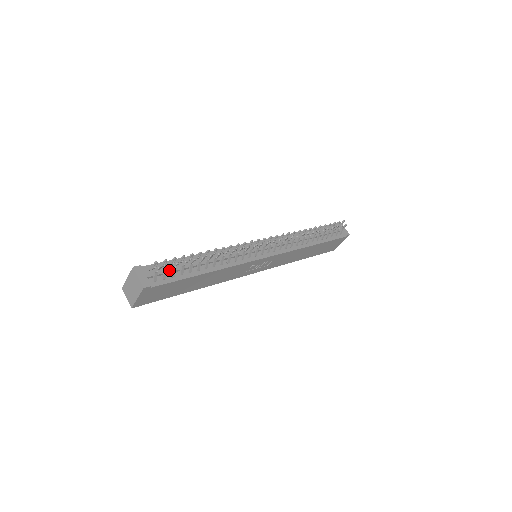
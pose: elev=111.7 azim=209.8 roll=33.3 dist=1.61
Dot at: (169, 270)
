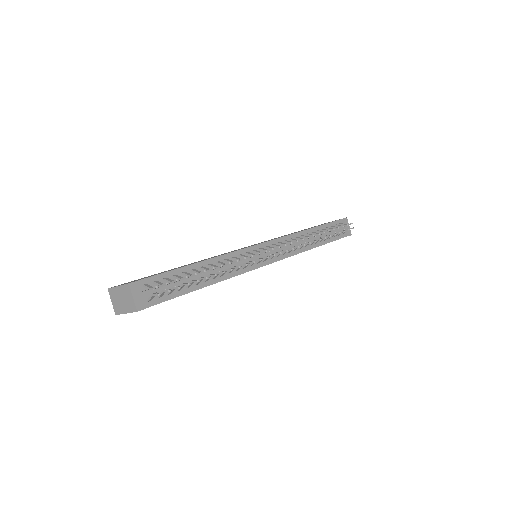
Dot at: (167, 286)
